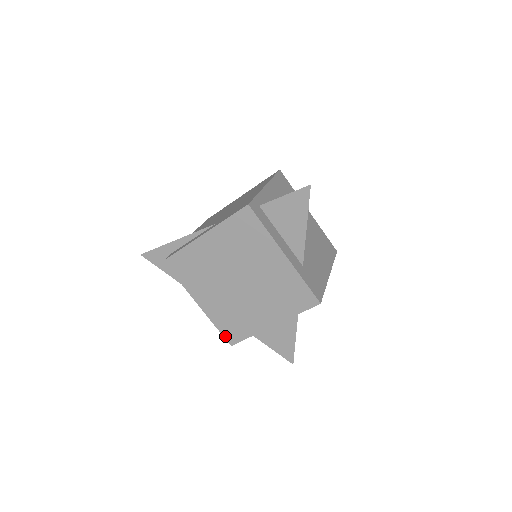
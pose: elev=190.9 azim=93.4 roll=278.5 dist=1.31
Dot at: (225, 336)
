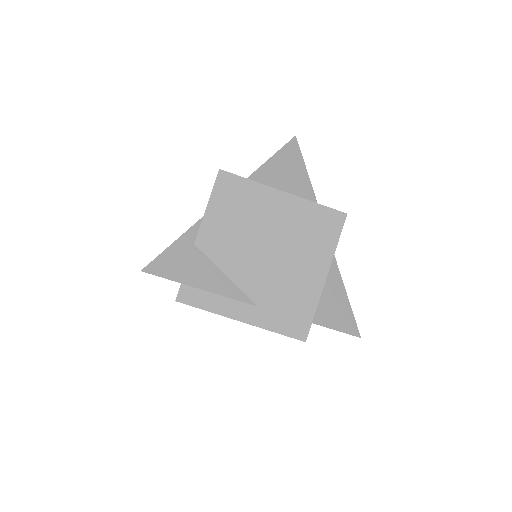
Dot at: occluded
